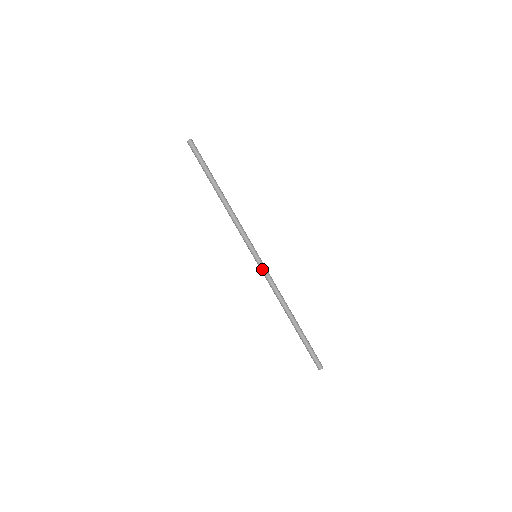
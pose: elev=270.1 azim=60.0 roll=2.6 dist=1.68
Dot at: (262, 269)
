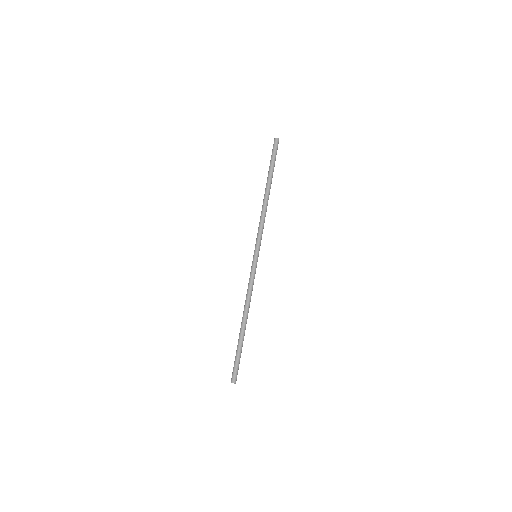
Dot at: (252, 269)
